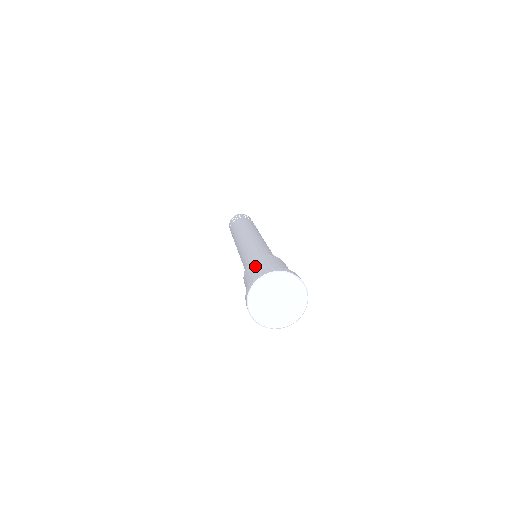
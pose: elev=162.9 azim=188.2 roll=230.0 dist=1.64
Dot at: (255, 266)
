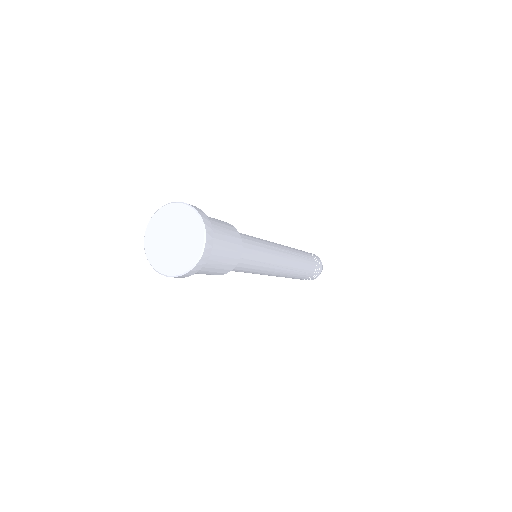
Dot at: occluded
